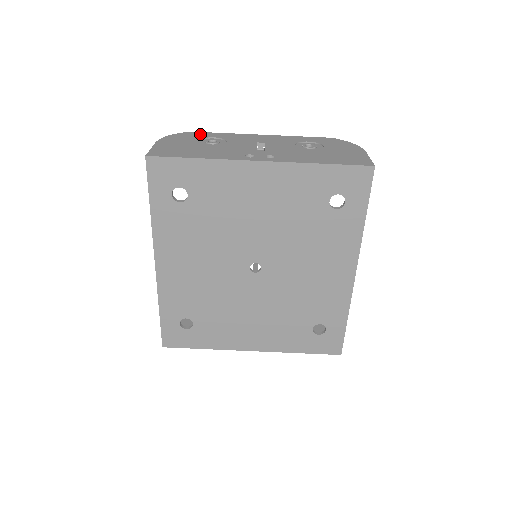
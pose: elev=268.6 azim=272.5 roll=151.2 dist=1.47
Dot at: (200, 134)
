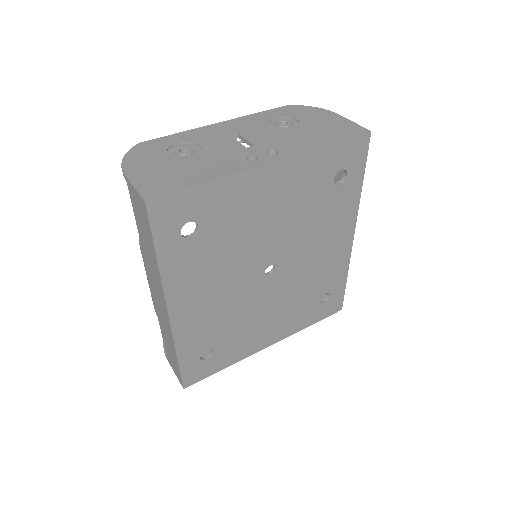
Dot at: (156, 143)
